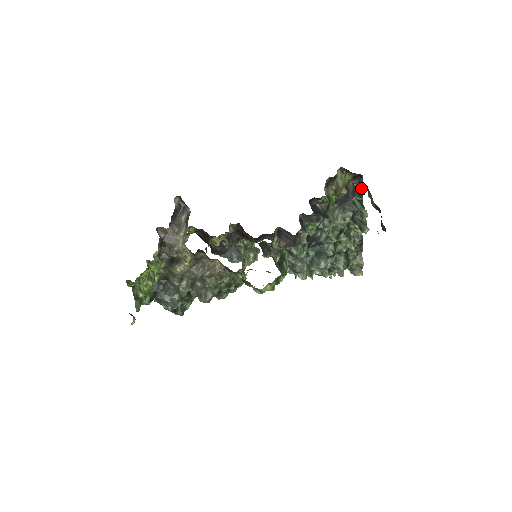
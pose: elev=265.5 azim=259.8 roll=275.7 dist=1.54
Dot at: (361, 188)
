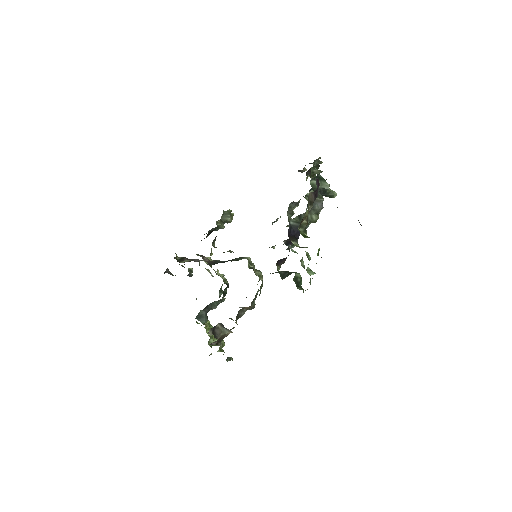
Dot at: (319, 185)
